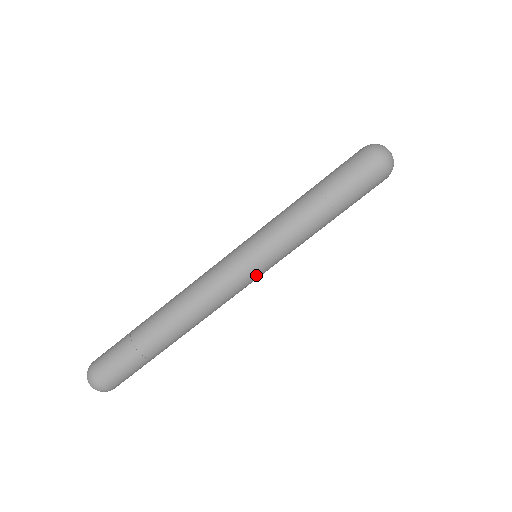
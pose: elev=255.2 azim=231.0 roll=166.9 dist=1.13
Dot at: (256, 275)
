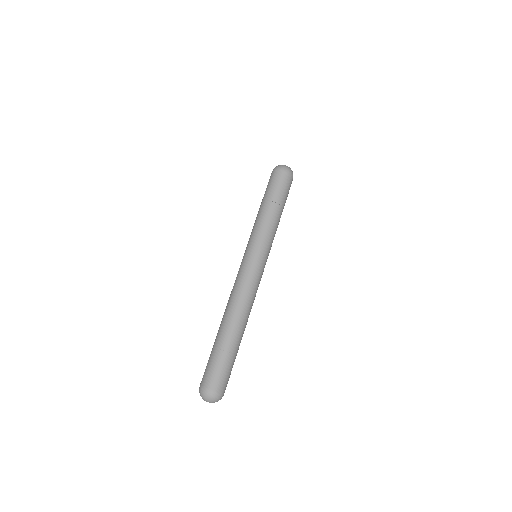
Dot at: (261, 262)
